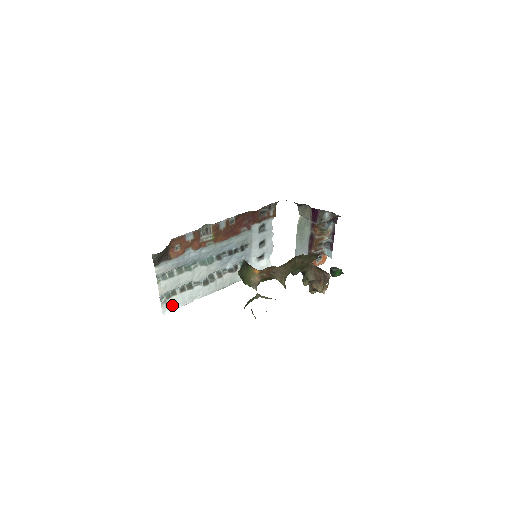
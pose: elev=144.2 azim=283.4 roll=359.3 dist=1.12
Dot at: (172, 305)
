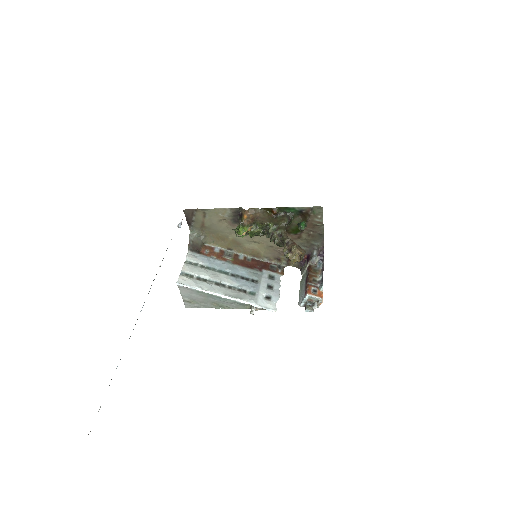
Dot at: (186, 282)
